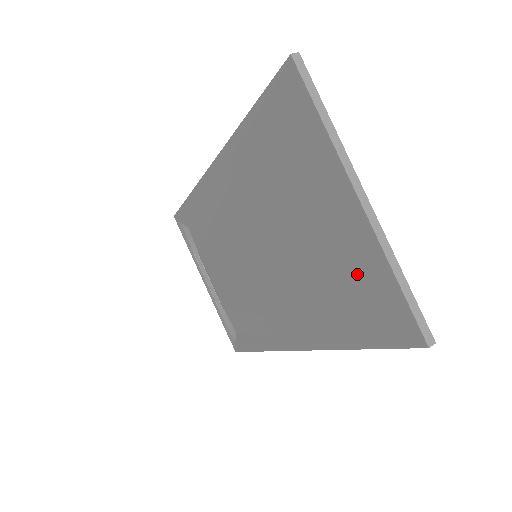
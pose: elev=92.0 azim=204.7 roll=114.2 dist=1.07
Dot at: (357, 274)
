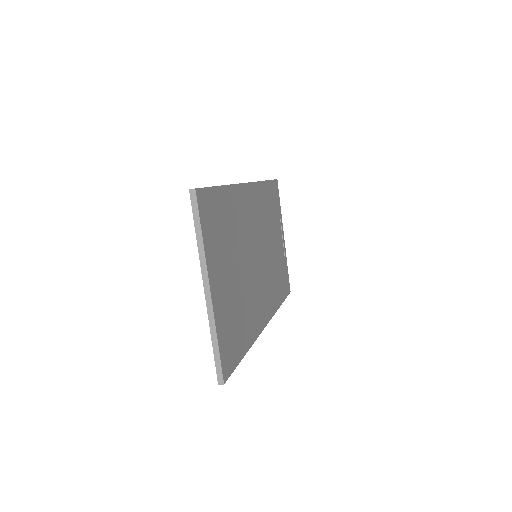
Dot at: occluded
